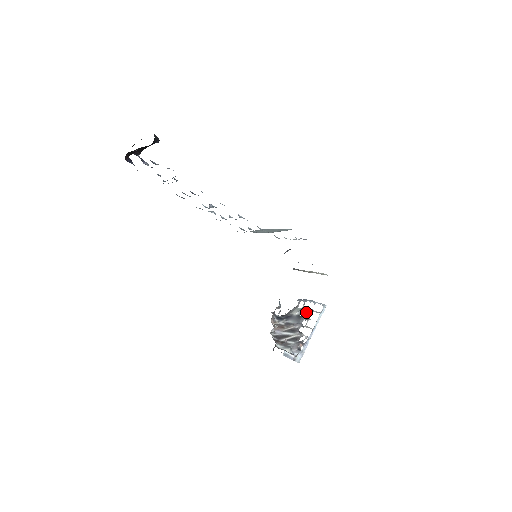
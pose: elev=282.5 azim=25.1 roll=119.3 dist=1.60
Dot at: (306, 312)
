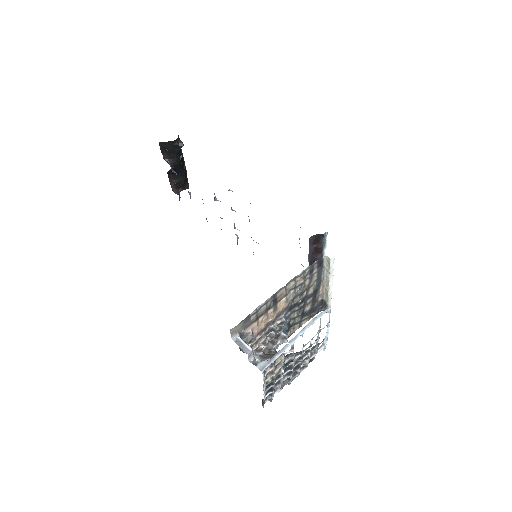
Dot at: (315, 340)
